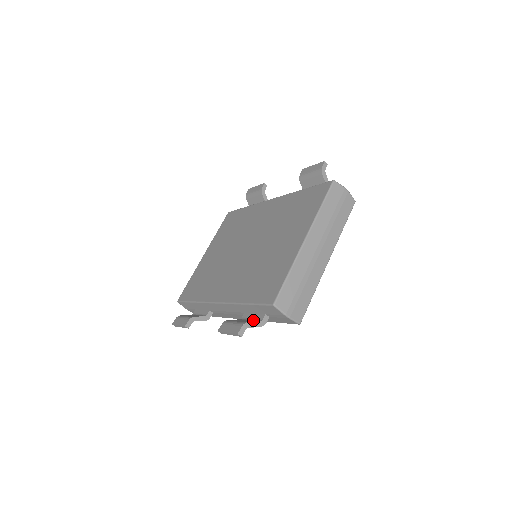
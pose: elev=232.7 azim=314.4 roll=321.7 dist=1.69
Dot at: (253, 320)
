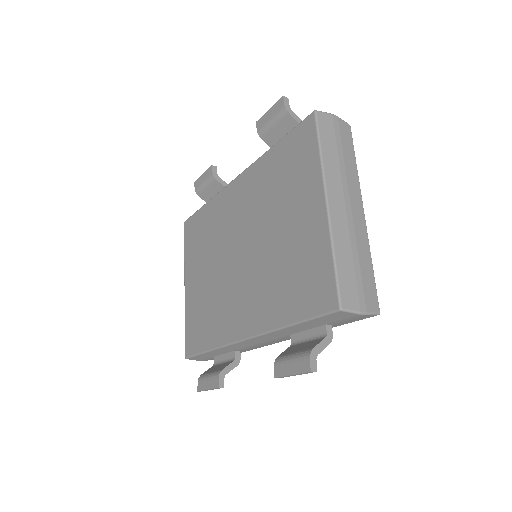
Dot at: (312, 340)
